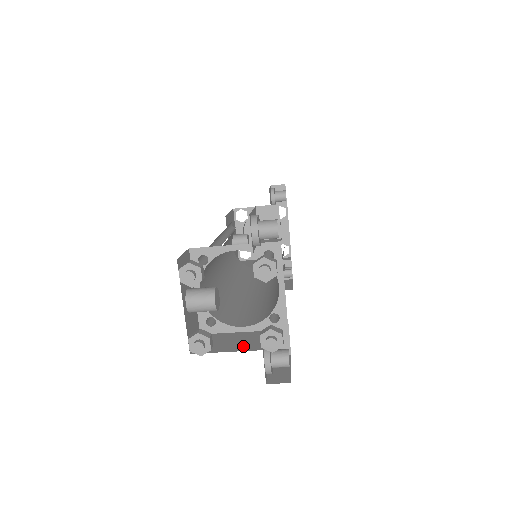
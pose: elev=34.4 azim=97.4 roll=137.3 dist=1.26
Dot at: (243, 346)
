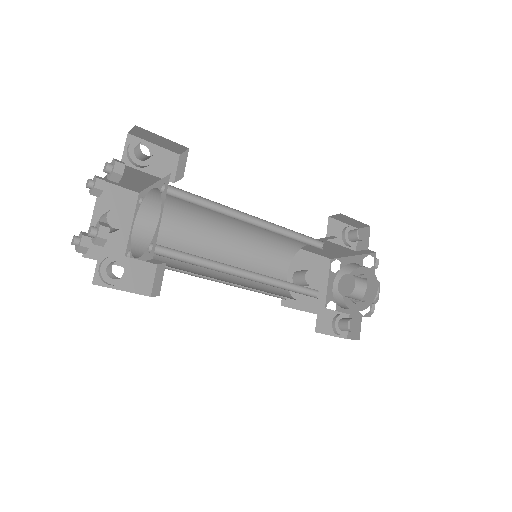
Dot at: occluded
